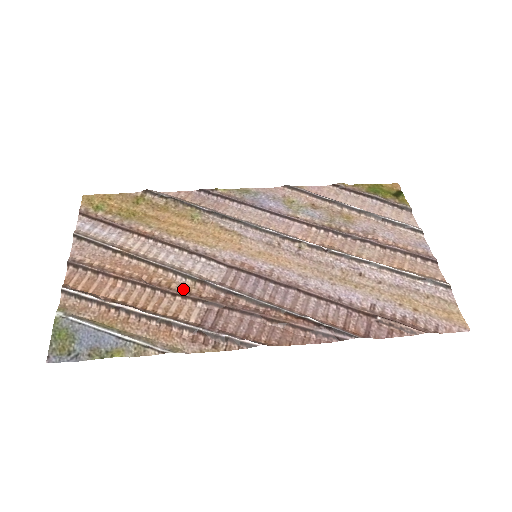
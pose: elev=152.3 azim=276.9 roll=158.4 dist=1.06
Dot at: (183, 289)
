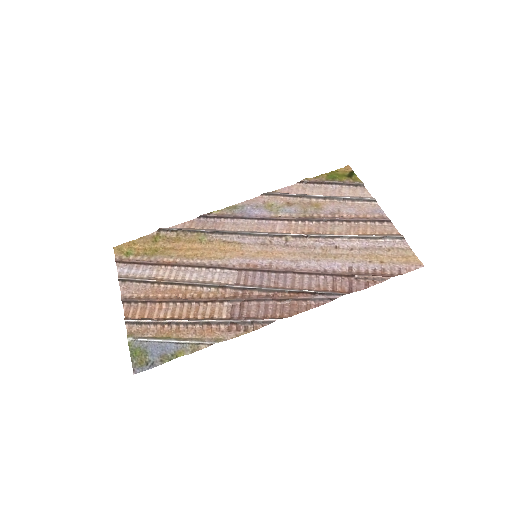
Dot at: (211, 296)
